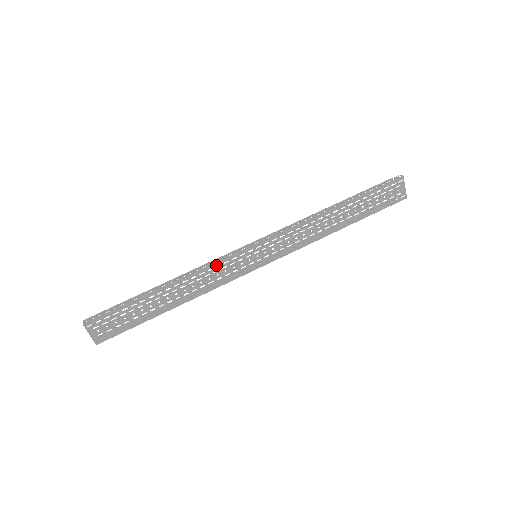
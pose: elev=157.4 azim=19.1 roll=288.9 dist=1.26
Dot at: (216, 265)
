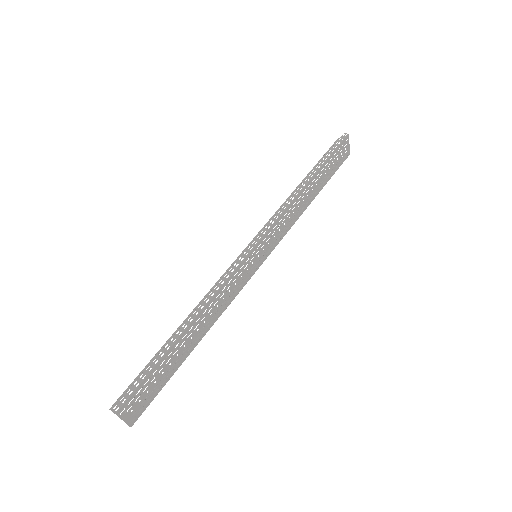
Dot at: (228, 281)
